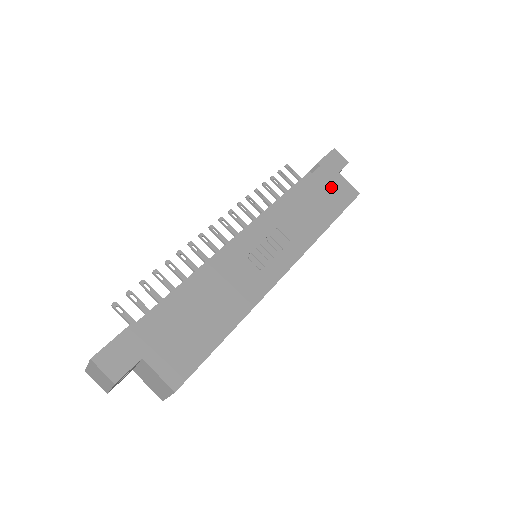
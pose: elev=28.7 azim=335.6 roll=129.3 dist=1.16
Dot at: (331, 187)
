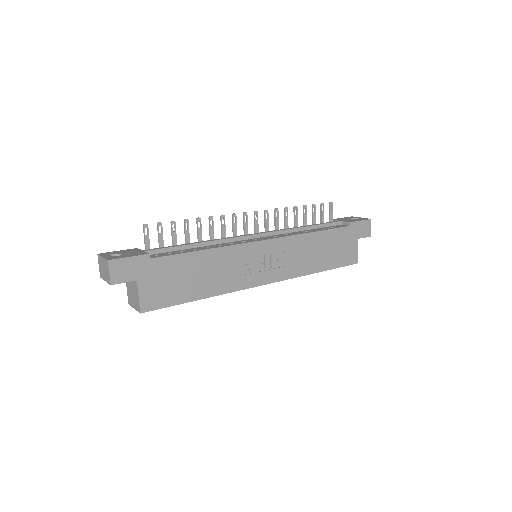
Dot at: (343, 246)
